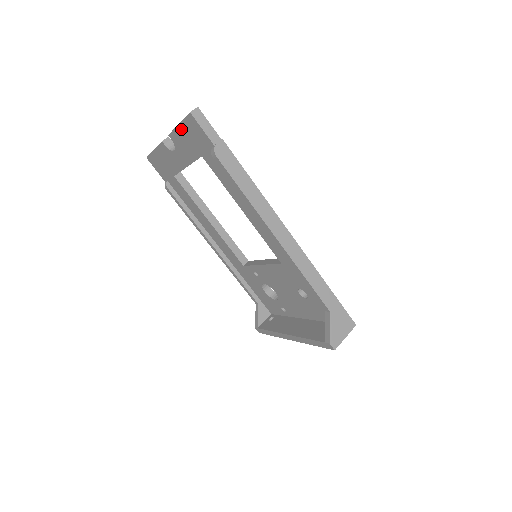
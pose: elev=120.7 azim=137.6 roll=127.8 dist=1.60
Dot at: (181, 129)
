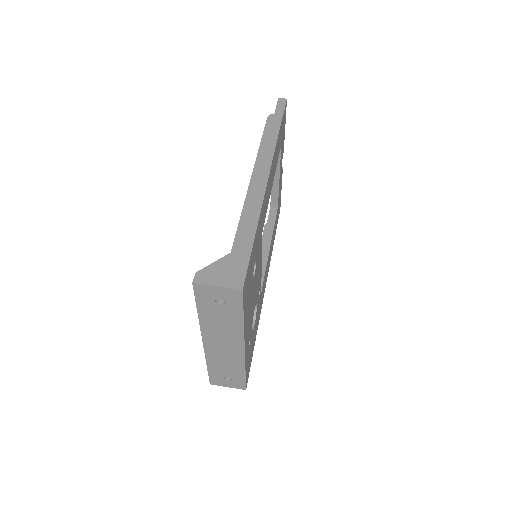
Dot at: occluded
